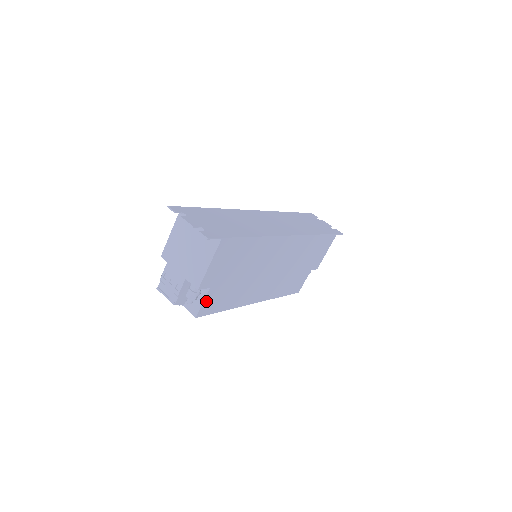
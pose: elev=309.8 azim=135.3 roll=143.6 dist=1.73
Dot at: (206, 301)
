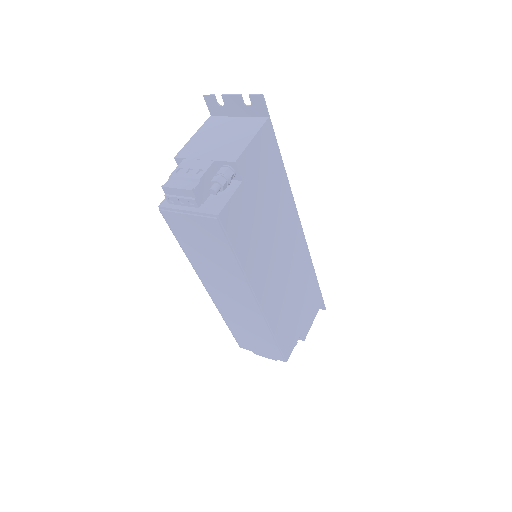
Dot at: (233, 201)
